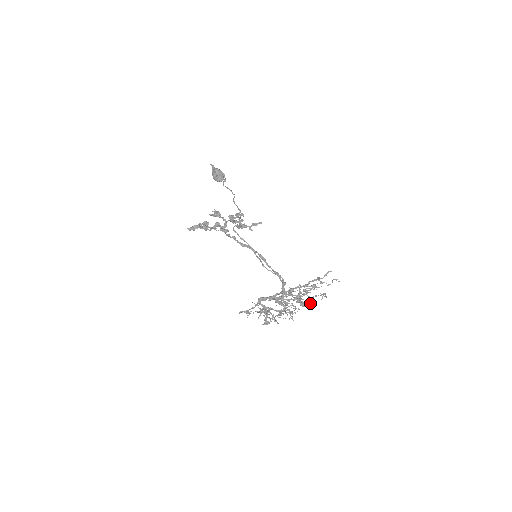
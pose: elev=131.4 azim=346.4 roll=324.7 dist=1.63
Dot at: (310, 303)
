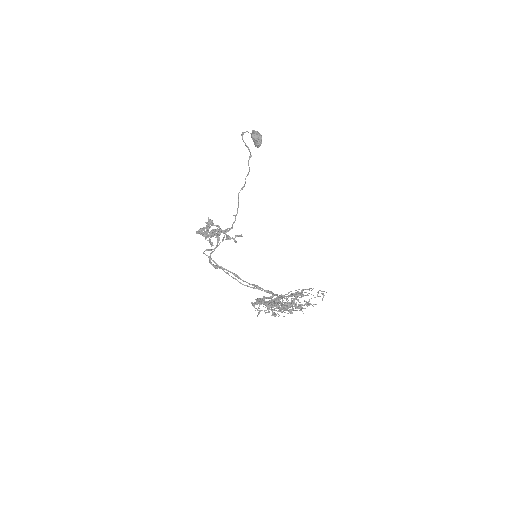
Dot at: (308, 305)
